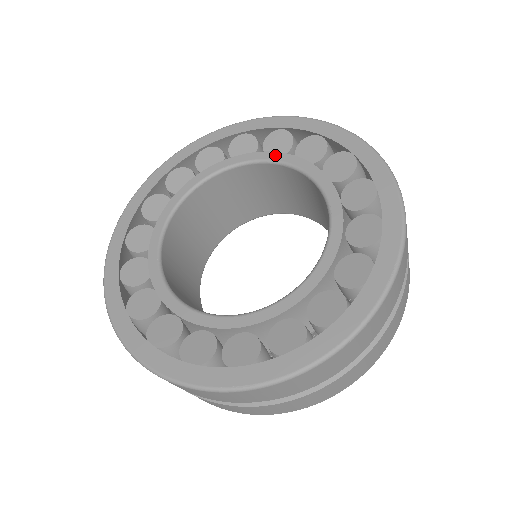
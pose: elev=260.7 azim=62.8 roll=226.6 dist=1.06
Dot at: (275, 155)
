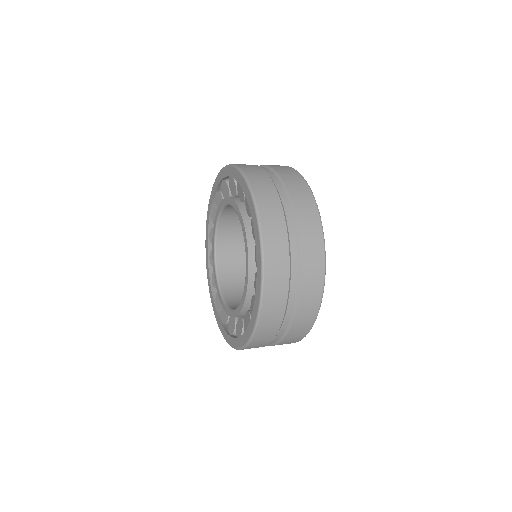
Dot at: (229, 200)
